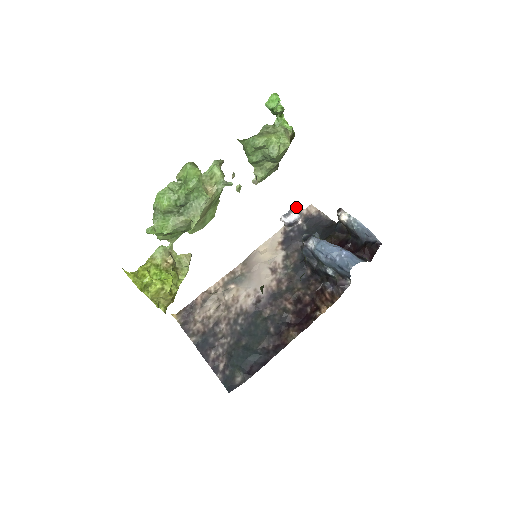
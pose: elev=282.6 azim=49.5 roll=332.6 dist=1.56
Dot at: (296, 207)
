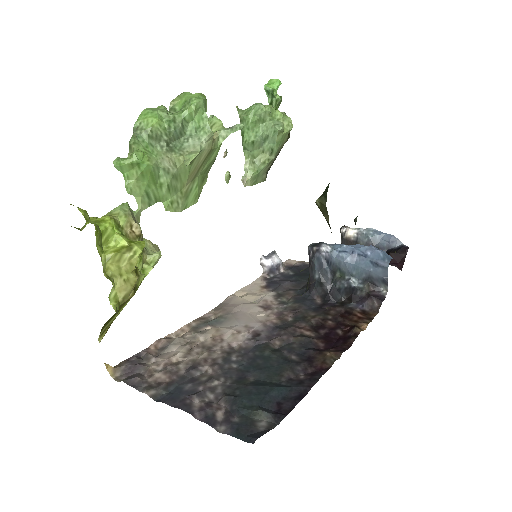
Dot at: (275, 253)
